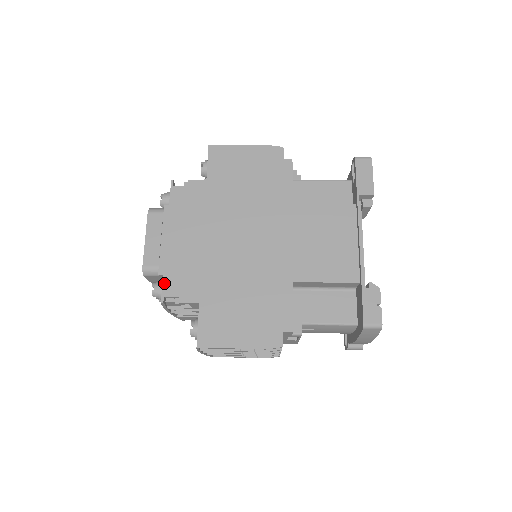
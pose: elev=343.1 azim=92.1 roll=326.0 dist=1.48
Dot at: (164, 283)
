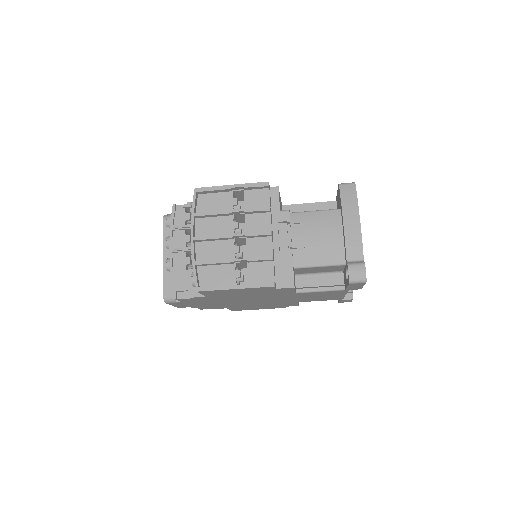
Dot at: occluded
